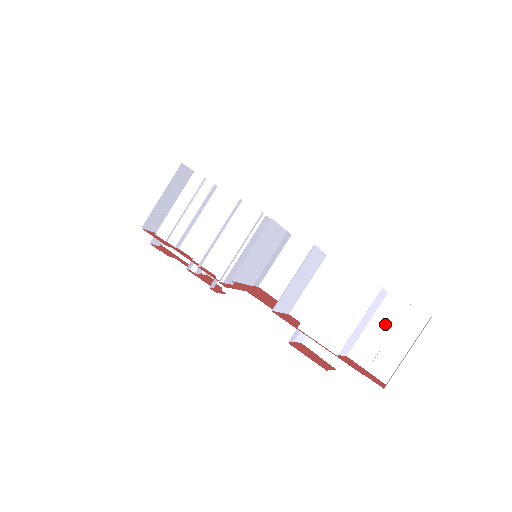
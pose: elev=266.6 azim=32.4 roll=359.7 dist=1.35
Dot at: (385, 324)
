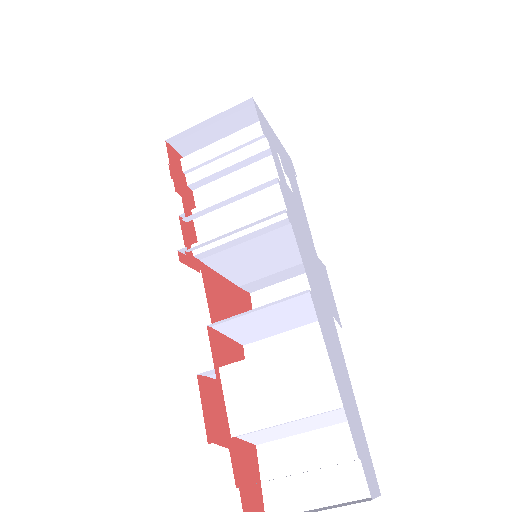
Dot at: (325, 450)
